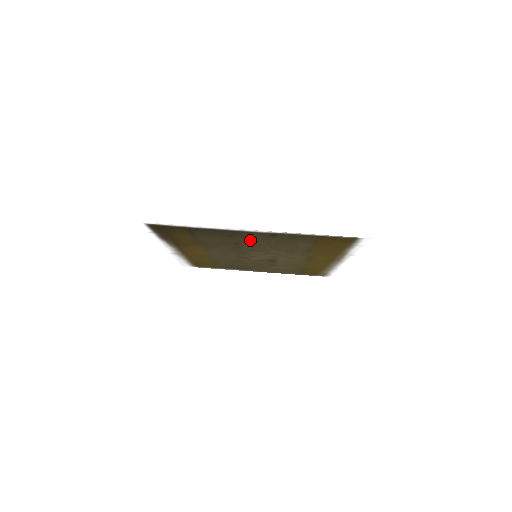
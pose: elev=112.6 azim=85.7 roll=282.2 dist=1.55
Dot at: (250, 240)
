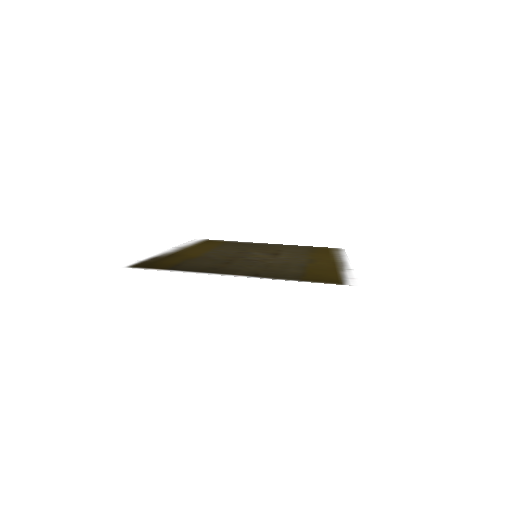
Dot at: (238, 267)
